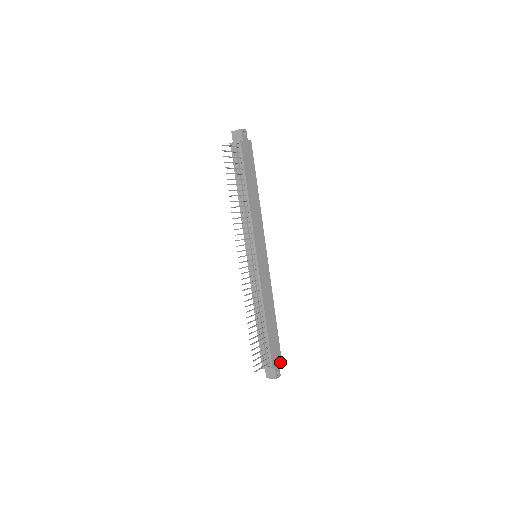
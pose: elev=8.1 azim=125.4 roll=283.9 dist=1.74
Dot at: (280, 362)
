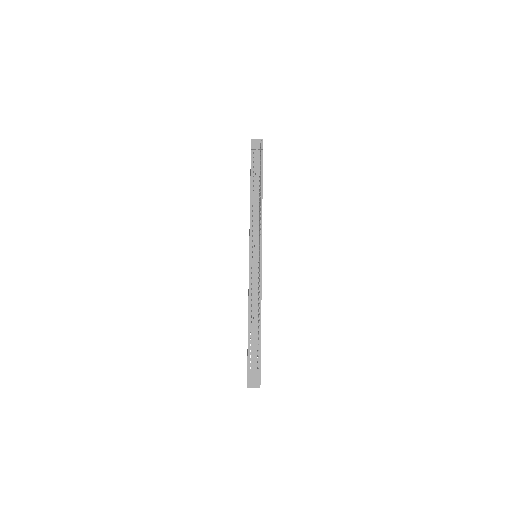
Dot at: occluded
